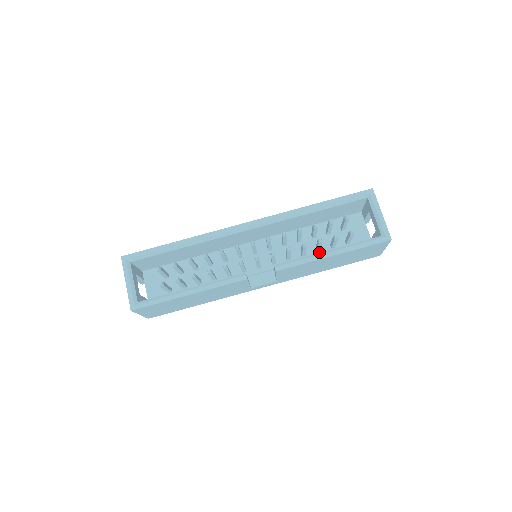
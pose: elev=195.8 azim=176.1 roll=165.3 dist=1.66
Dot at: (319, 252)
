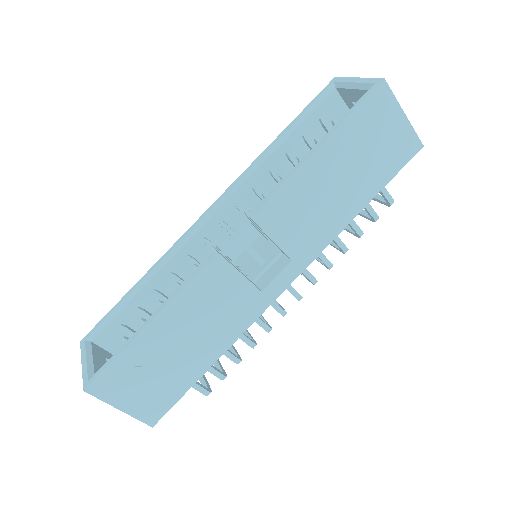
Dot at: occluded
